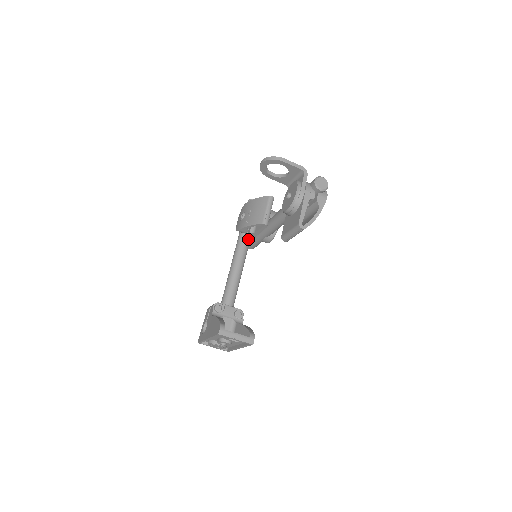
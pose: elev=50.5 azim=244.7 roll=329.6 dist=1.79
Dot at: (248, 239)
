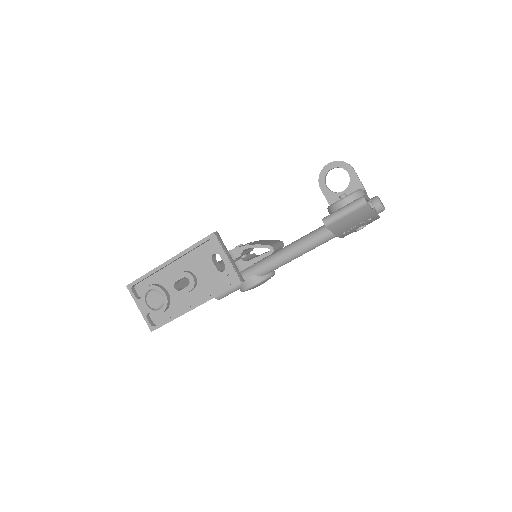
Dot at: occluded
